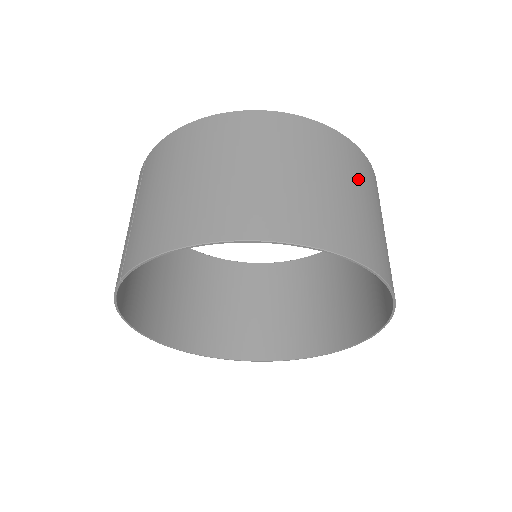
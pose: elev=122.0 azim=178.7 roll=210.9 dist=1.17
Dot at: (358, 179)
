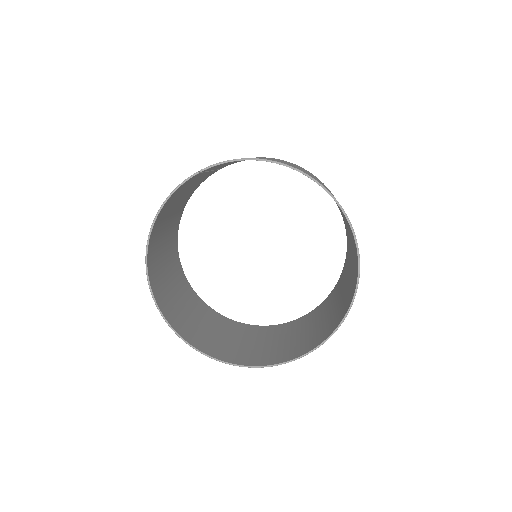
Dot at: occluded
